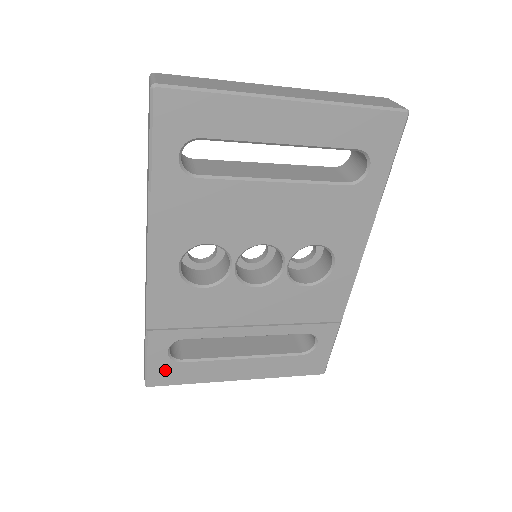
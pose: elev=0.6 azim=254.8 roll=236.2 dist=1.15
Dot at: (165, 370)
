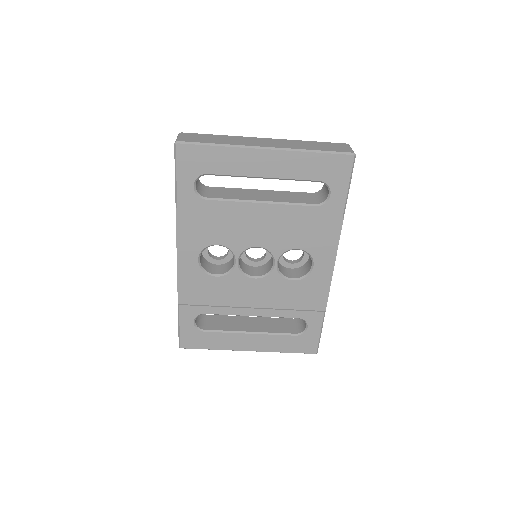
Dot at: (192, 336)
